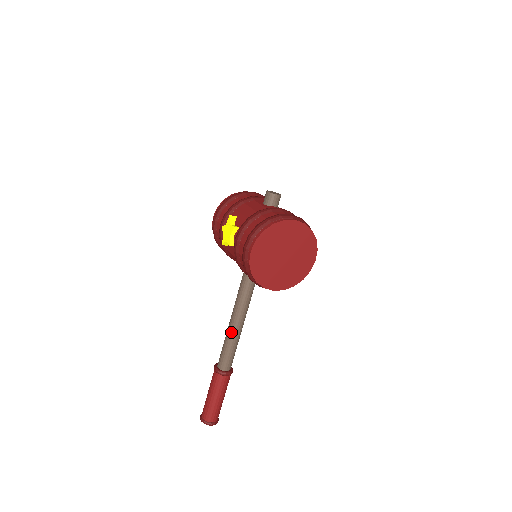
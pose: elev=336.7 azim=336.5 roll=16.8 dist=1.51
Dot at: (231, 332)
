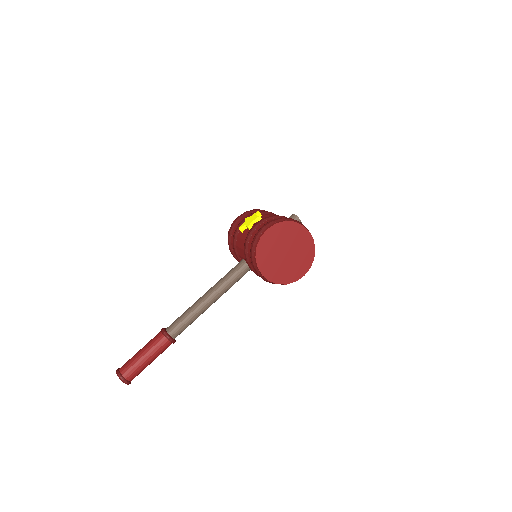
Dot at: (198, 304)
